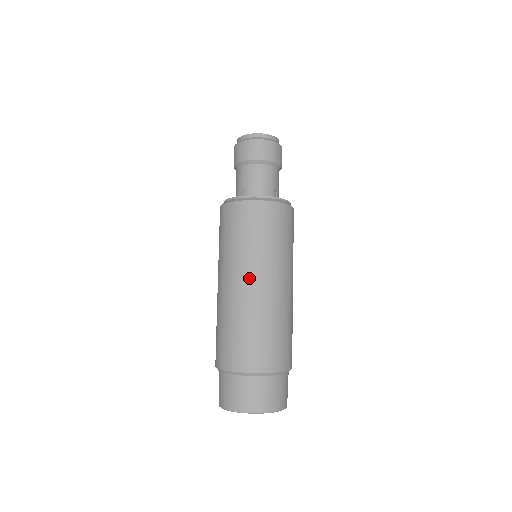
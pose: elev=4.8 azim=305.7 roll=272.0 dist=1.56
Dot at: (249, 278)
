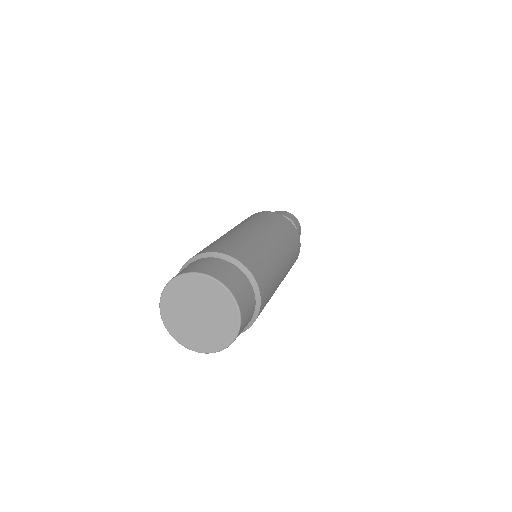
Dot at: (255, 228)
